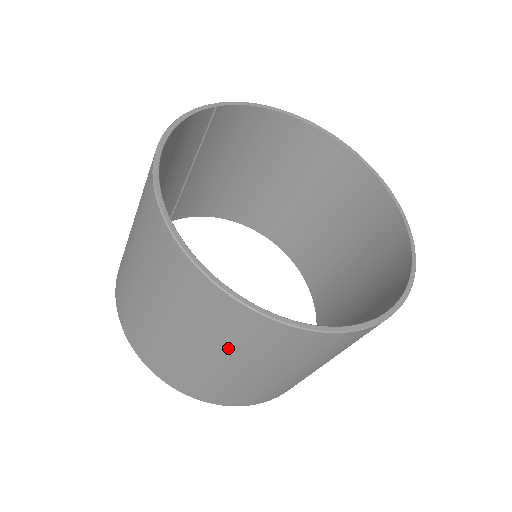
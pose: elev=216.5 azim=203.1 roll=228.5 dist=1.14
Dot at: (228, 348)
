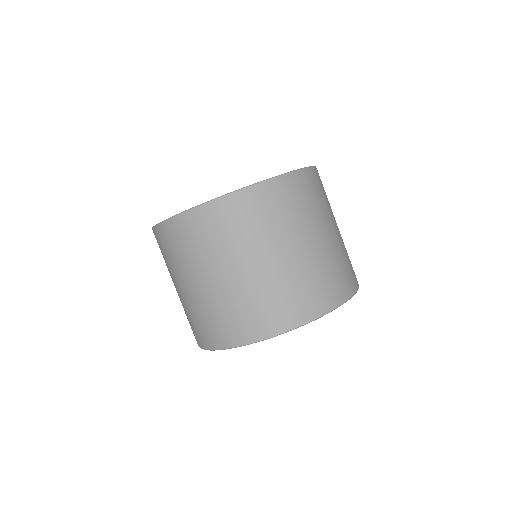
Dot at: (200, 260)
